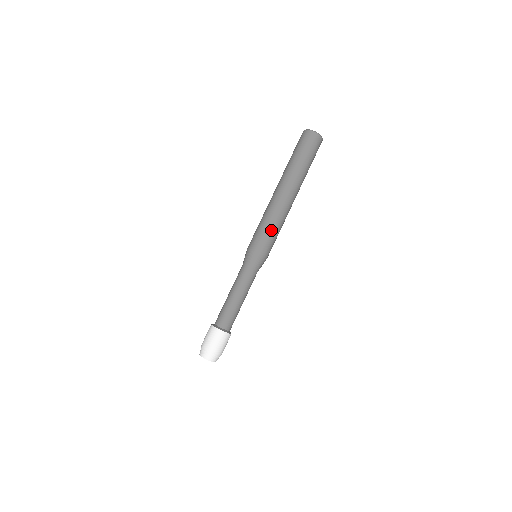
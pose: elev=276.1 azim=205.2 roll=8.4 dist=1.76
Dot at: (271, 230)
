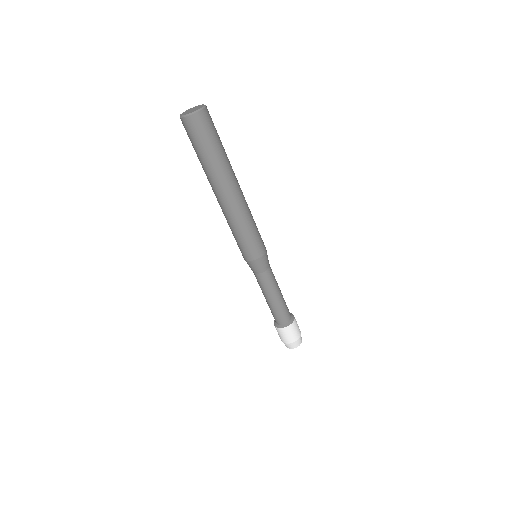
Dot at: (244, 236)
